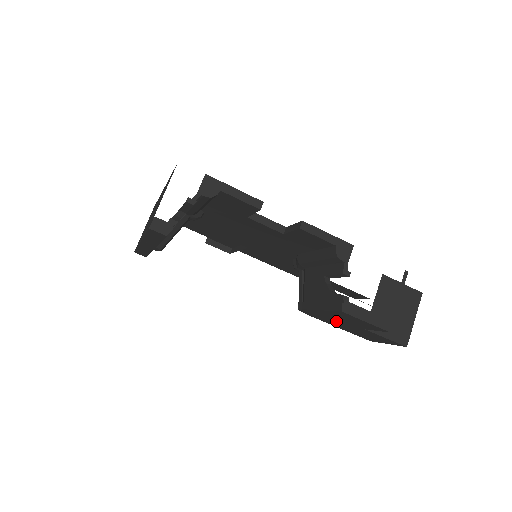
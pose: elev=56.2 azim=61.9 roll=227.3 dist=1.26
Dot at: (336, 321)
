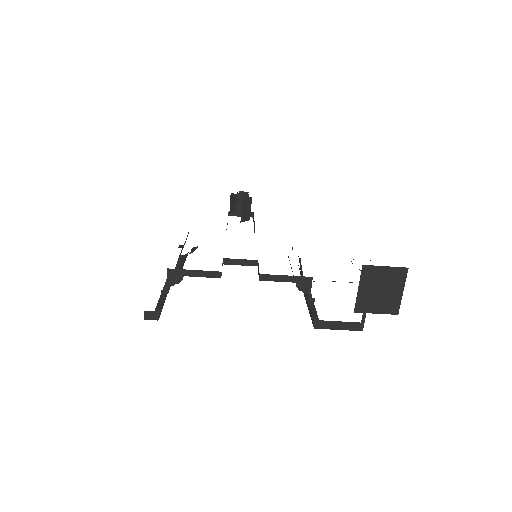
Dot at: occluded
